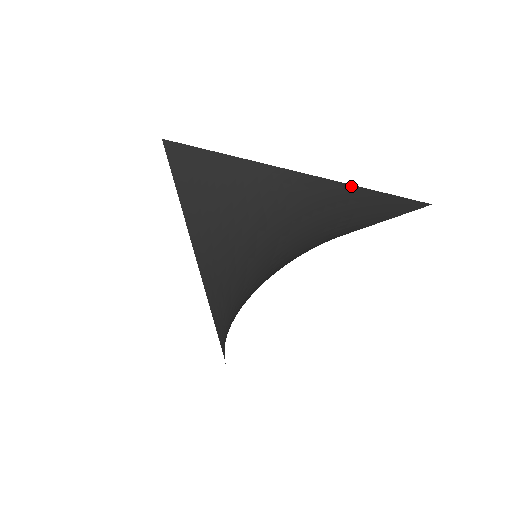
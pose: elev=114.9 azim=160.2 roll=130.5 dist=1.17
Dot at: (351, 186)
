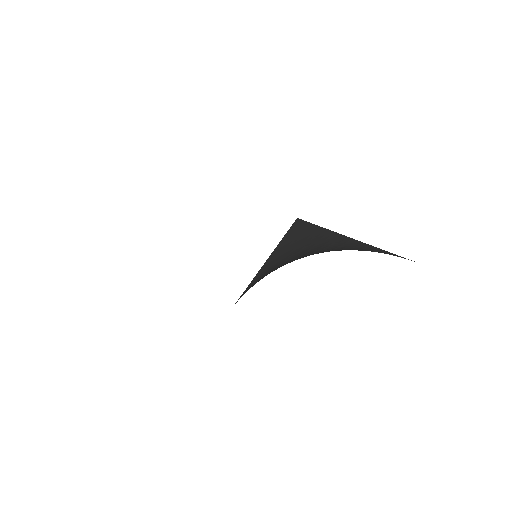
Dot at: (408, 259)
